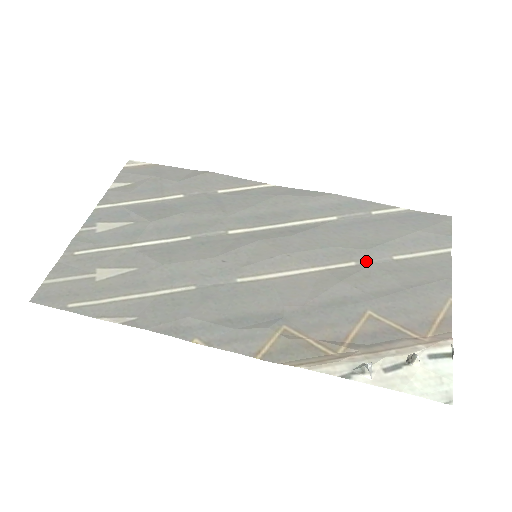
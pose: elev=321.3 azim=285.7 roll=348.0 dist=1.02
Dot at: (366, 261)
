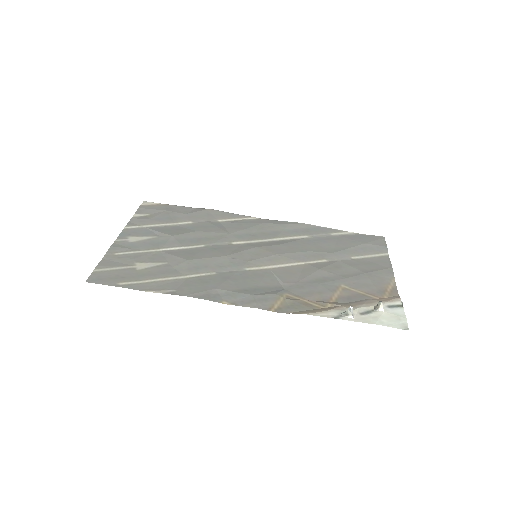
Dot at: (334, 259)
